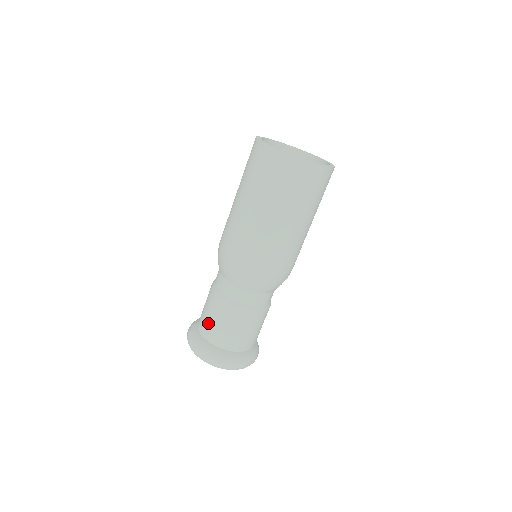
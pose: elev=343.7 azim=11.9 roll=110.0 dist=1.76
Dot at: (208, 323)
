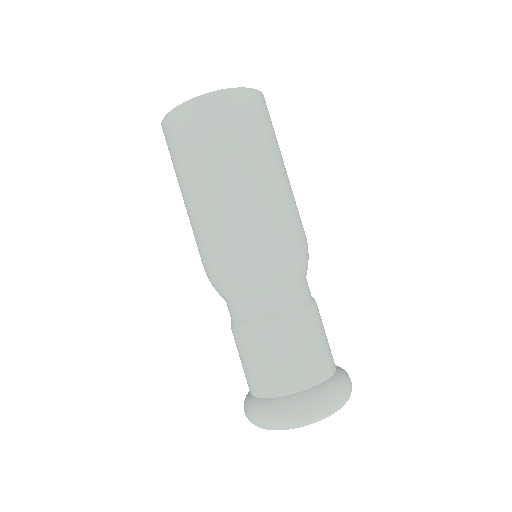
Dot at: (283, 369)
